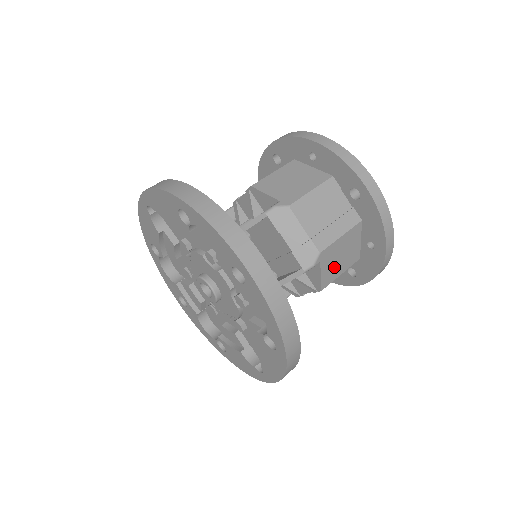
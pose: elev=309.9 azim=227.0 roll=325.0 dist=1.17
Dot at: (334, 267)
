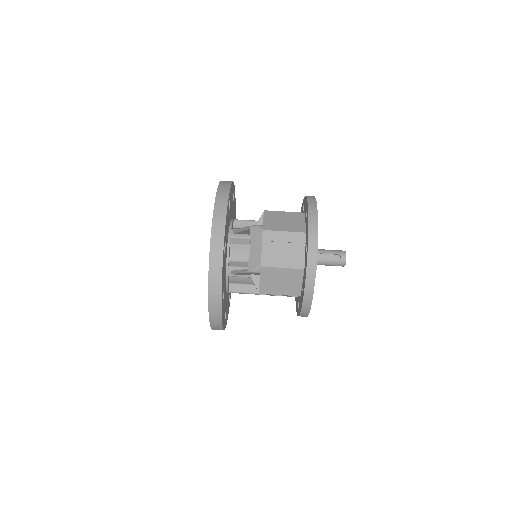
Dot at: (273, 285)
